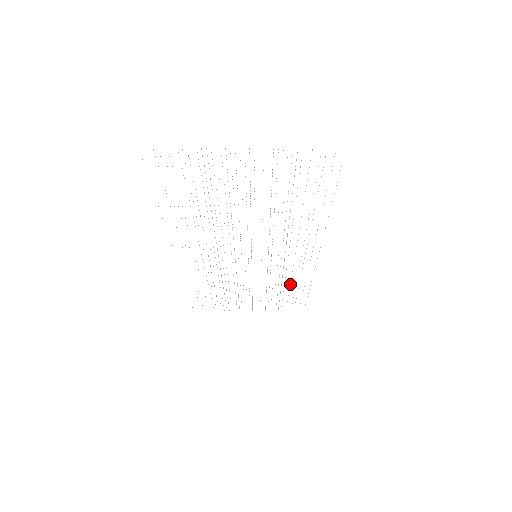
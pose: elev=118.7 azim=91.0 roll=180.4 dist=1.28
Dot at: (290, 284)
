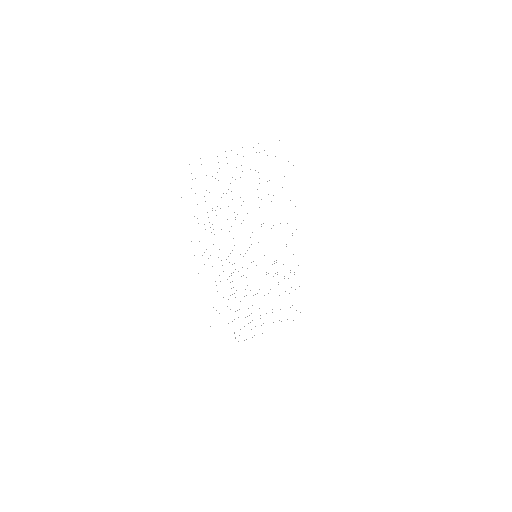
Dot at: occluded
